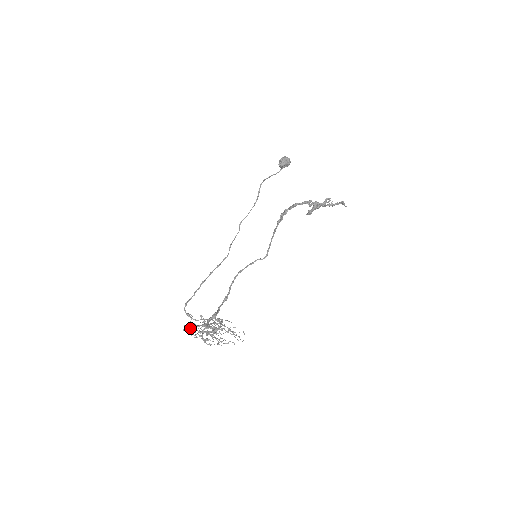
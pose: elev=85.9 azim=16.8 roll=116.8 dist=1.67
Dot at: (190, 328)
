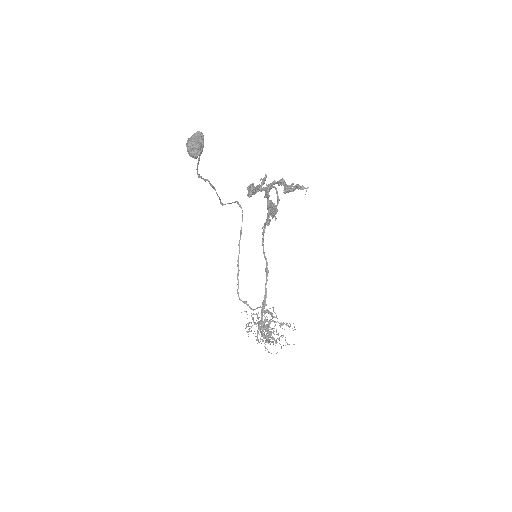
Dot at: occluded
